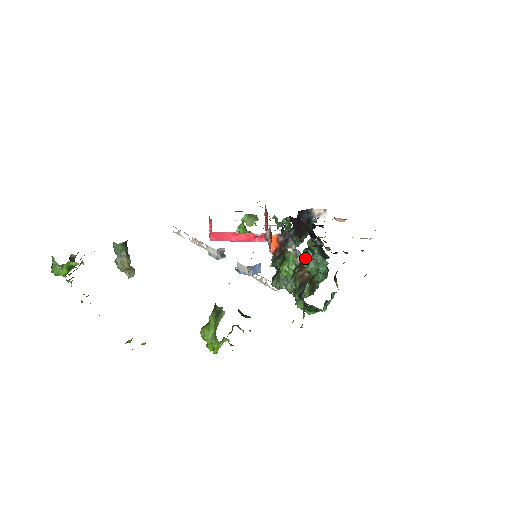
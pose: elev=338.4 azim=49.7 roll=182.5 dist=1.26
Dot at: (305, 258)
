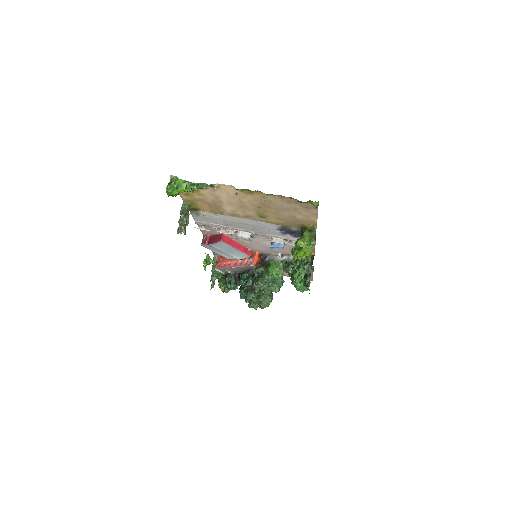
Dot at: occluded
